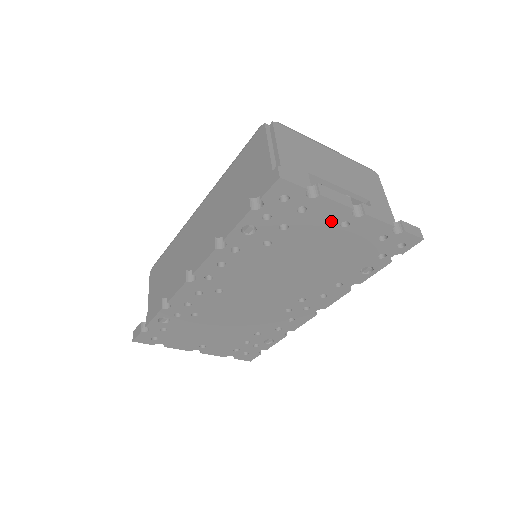
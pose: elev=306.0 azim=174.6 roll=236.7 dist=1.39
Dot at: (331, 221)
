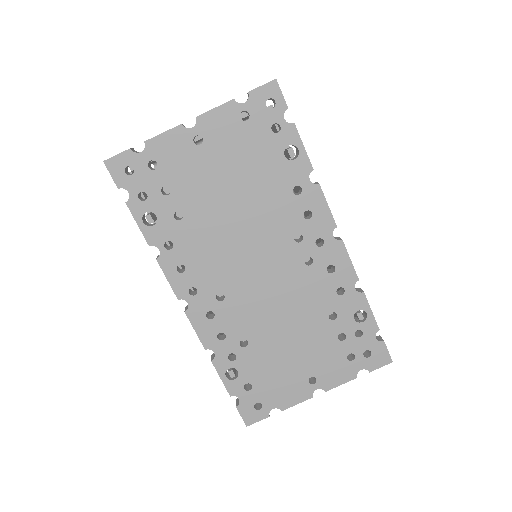
Dot at: (185, 150)
